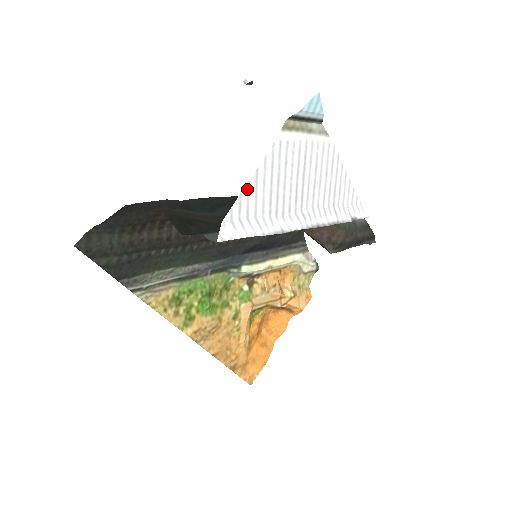
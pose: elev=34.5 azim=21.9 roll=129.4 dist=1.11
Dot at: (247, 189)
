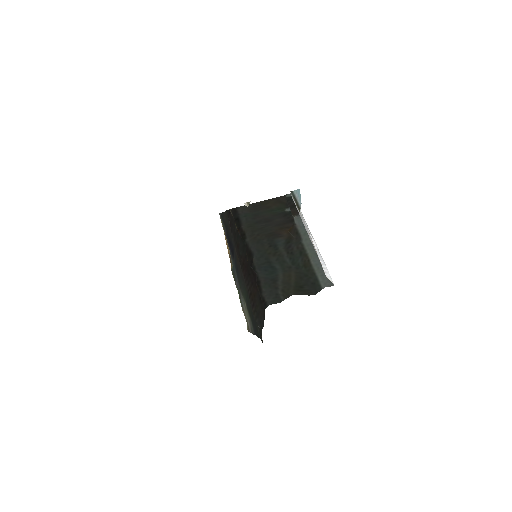
Dot at: occluded
